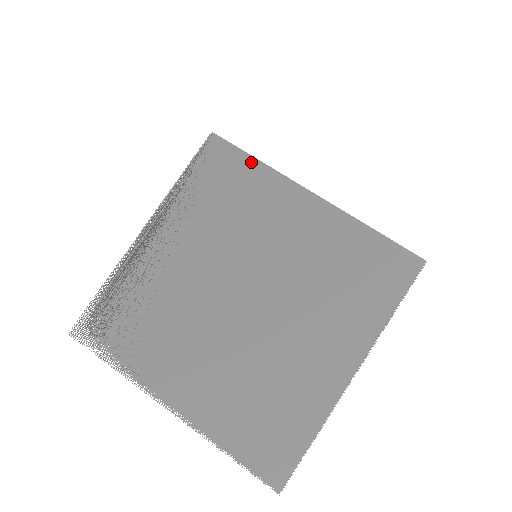
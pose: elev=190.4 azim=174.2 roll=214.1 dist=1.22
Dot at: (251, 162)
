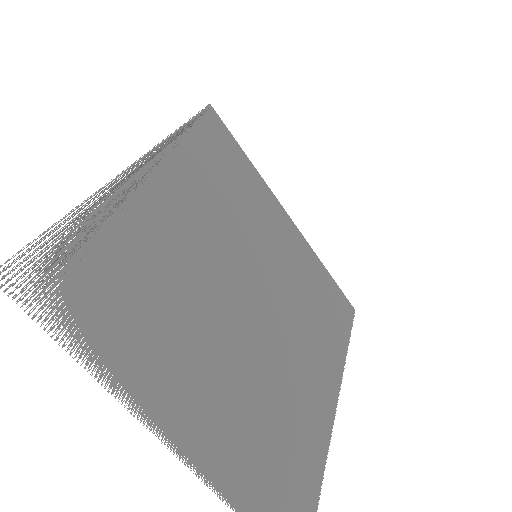
Dot at: occluded
